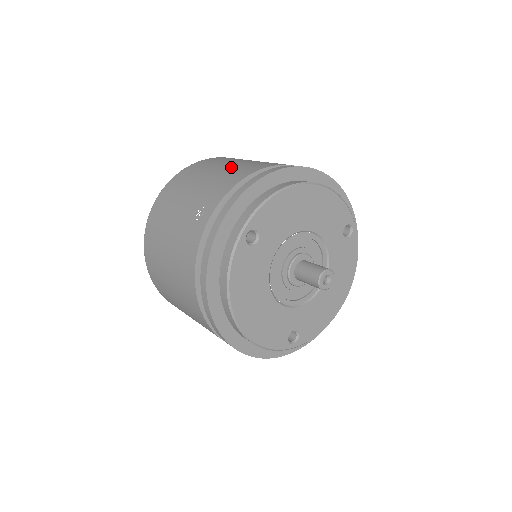
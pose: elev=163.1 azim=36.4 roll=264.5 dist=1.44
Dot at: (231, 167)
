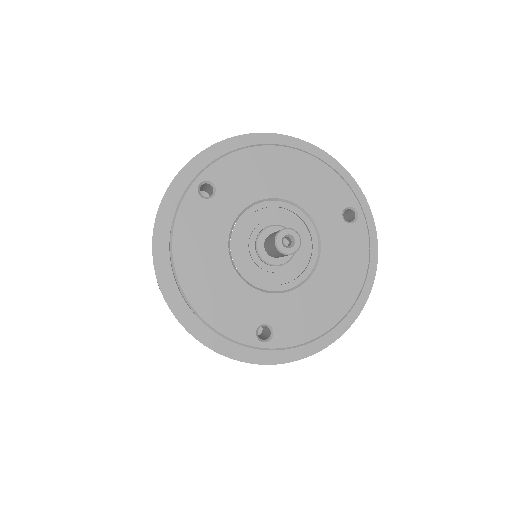
Dot at: occluded
